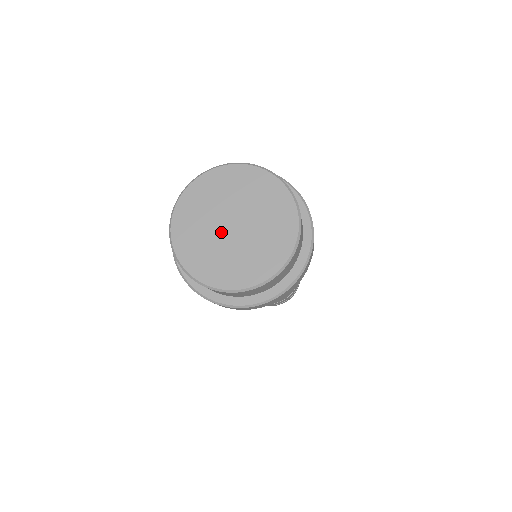
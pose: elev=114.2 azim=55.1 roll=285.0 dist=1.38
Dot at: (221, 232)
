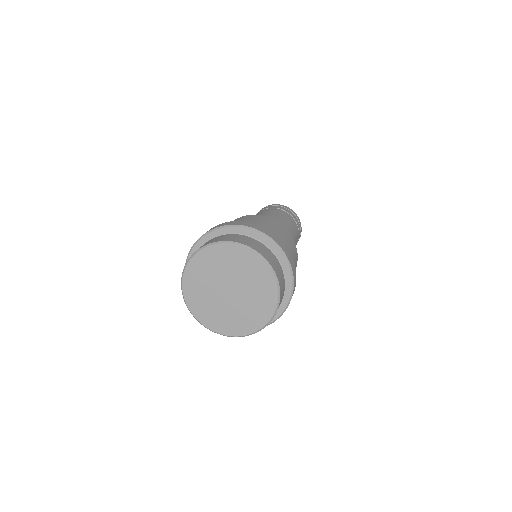
Dot at: (222, 298)
